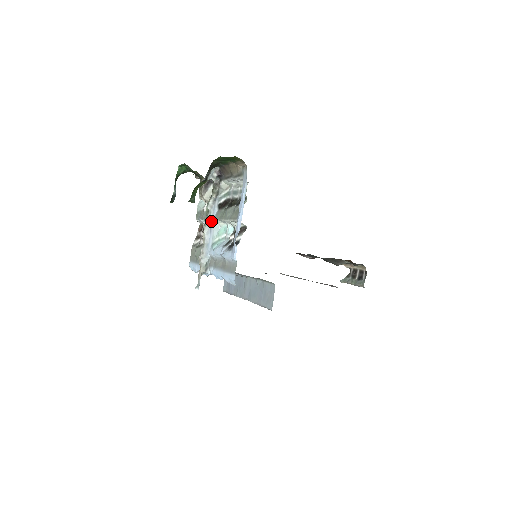
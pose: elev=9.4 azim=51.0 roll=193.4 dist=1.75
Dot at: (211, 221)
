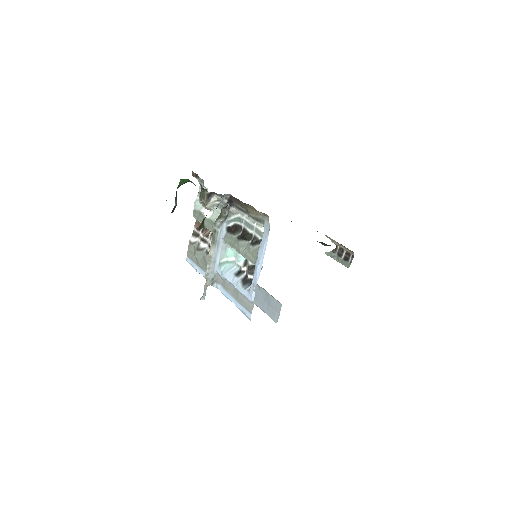
Dot at: (218, 241)
